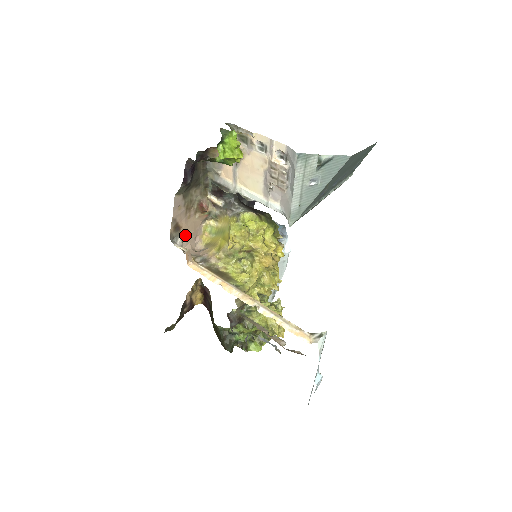
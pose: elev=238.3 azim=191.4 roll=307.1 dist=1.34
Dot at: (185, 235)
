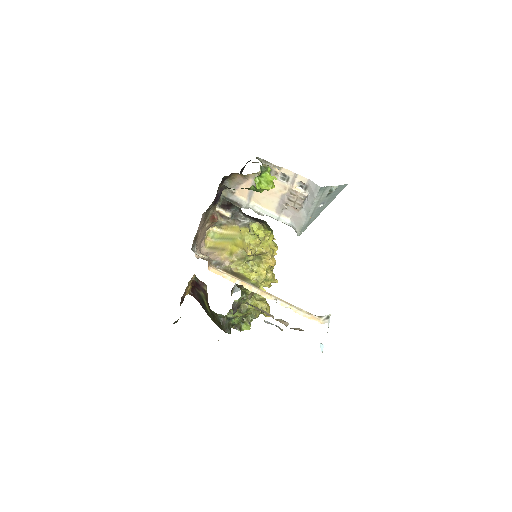
Dot at: (197, 243)
